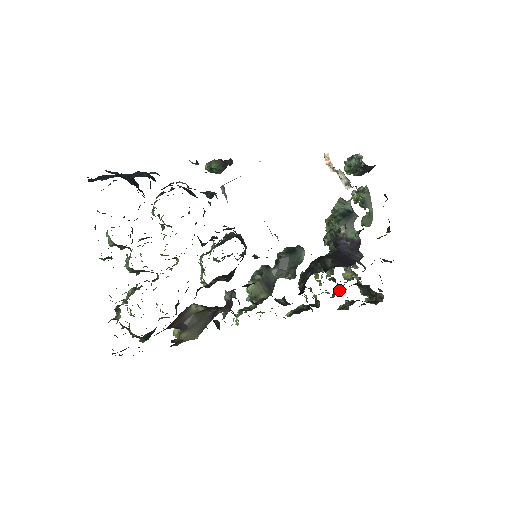
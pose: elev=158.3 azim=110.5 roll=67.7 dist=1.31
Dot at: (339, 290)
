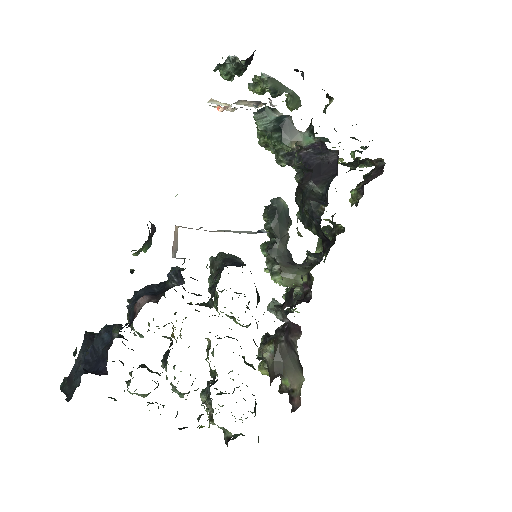
Dot at: occluded
